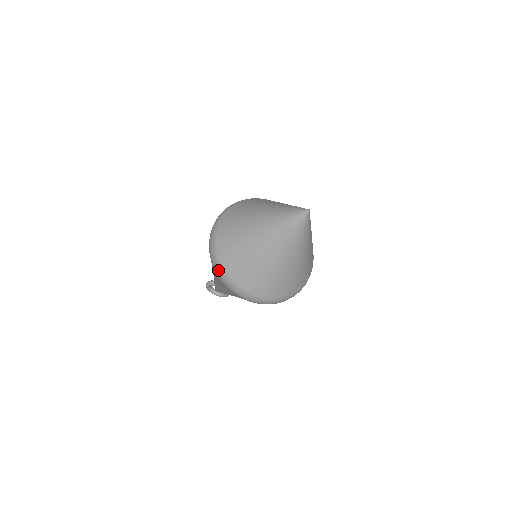
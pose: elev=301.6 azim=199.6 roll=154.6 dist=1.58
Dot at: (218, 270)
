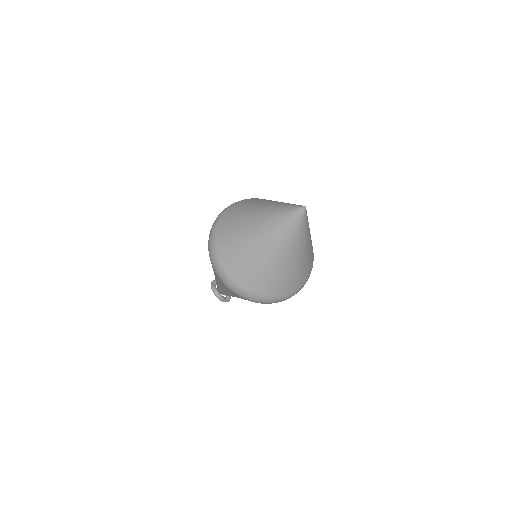
Dot at: (210, 246)
